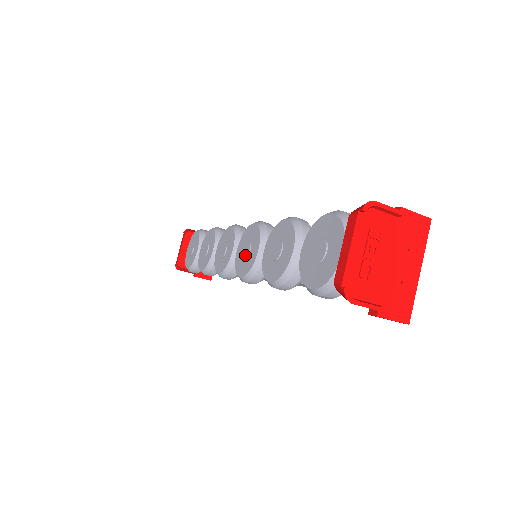
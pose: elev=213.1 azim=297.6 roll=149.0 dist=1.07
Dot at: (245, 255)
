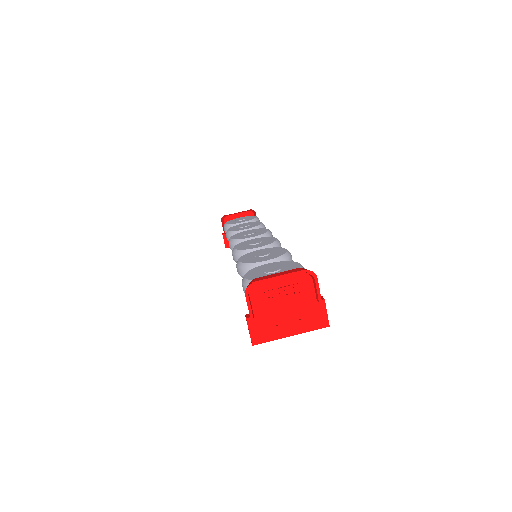
Dot at: (251, 243)
